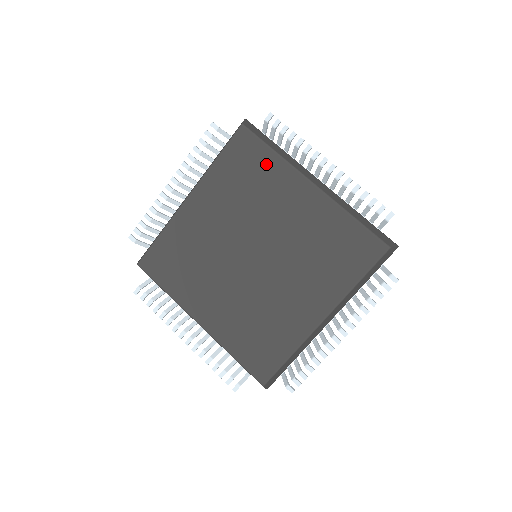
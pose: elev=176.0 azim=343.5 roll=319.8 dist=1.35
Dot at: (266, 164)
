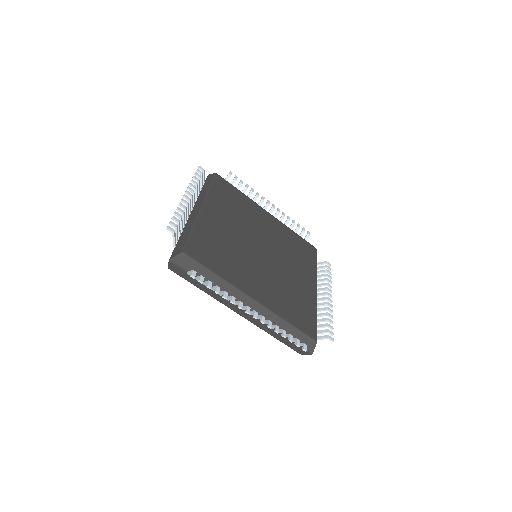
Dot at: (310, 261)
